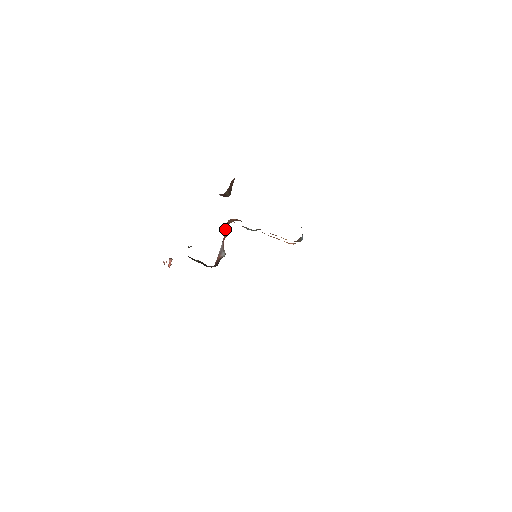
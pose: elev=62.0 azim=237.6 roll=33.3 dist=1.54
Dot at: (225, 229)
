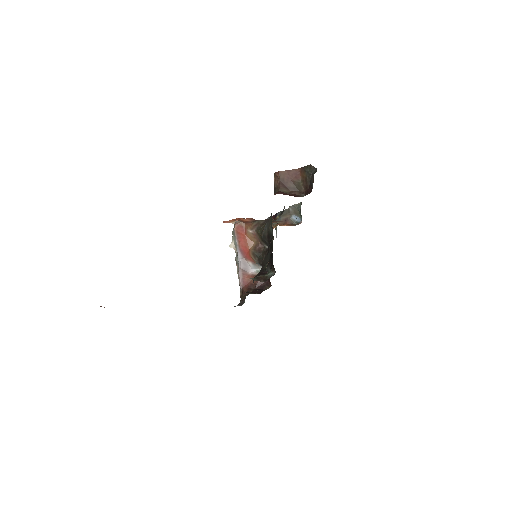
Dot at: (237, 236)
